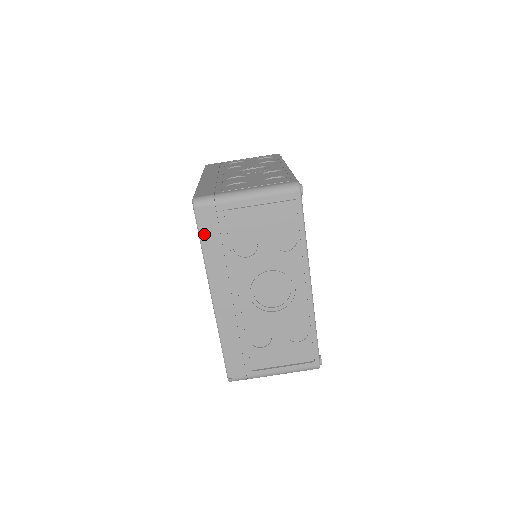
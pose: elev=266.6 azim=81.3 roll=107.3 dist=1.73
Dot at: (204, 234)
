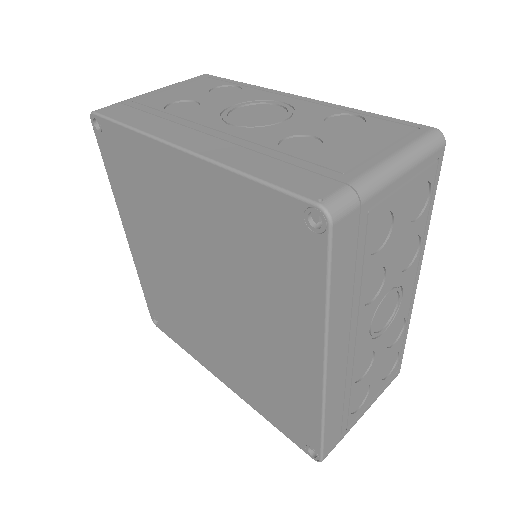
Dot at: (120, 118)
